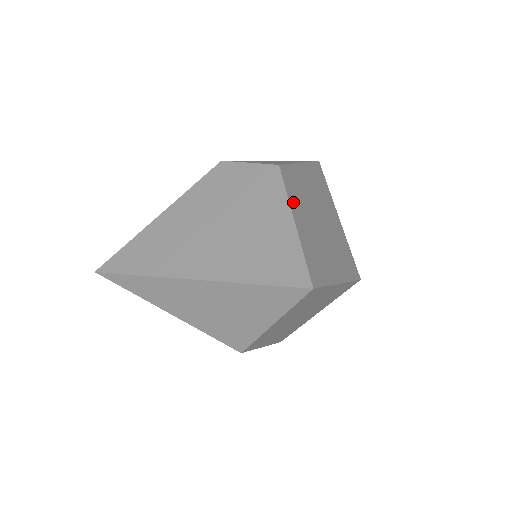
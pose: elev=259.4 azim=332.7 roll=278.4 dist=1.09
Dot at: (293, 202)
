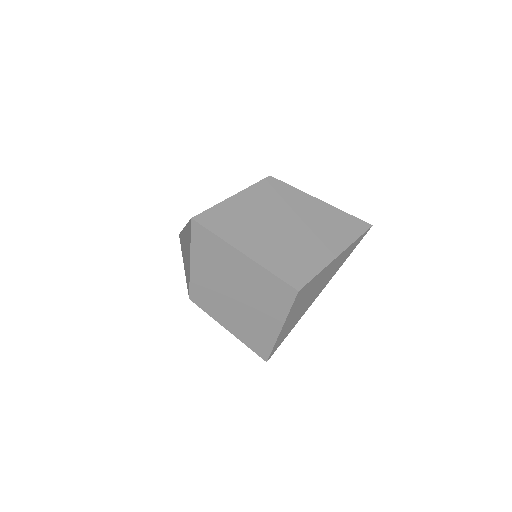
Dot at: (253, 193)
